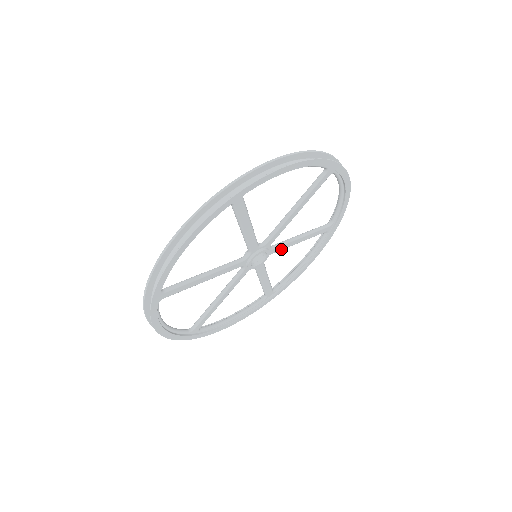
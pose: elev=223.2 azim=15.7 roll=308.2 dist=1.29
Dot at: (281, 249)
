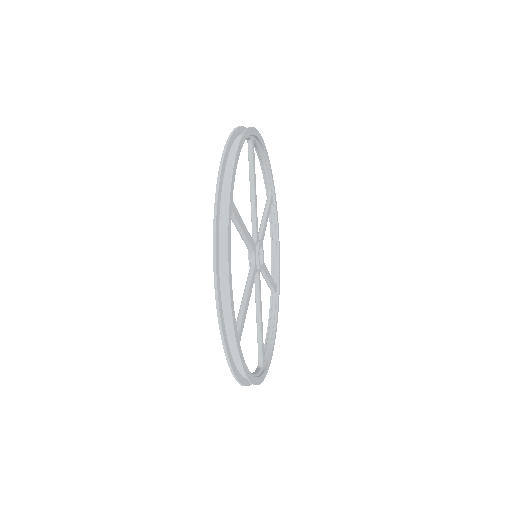
Dot at: (263, 238)
